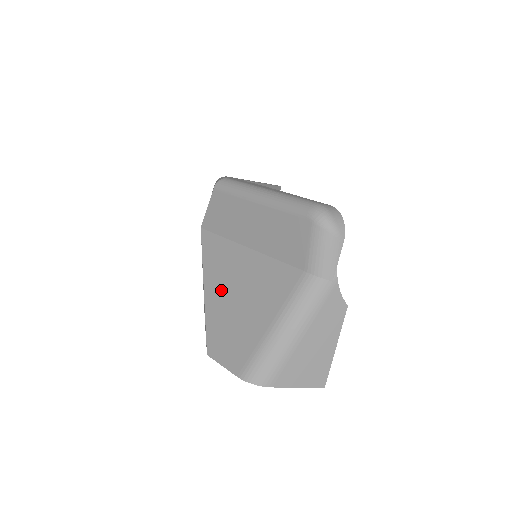
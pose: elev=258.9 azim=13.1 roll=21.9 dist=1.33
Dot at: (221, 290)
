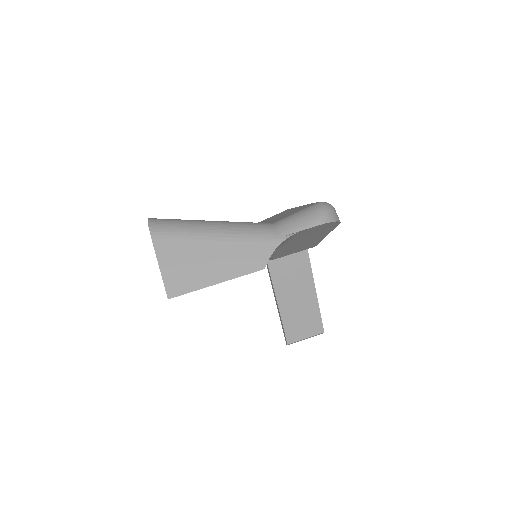
Dot at: occluded
